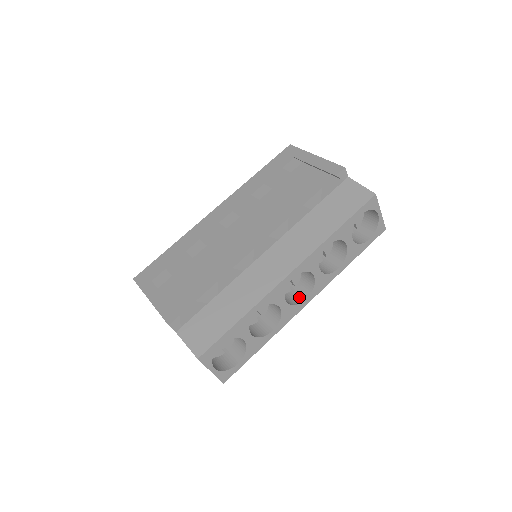
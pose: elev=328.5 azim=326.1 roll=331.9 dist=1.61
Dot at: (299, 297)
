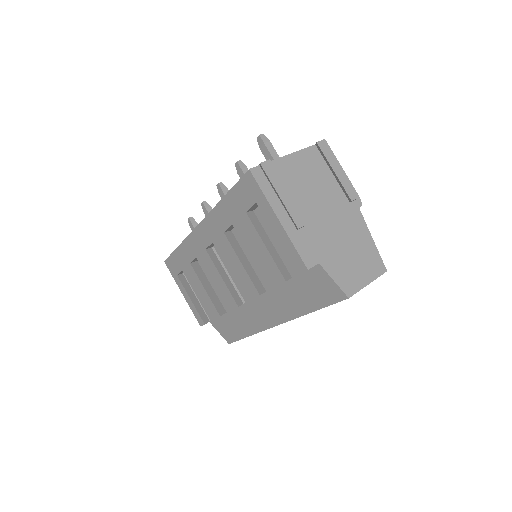
Dot at: occluded
